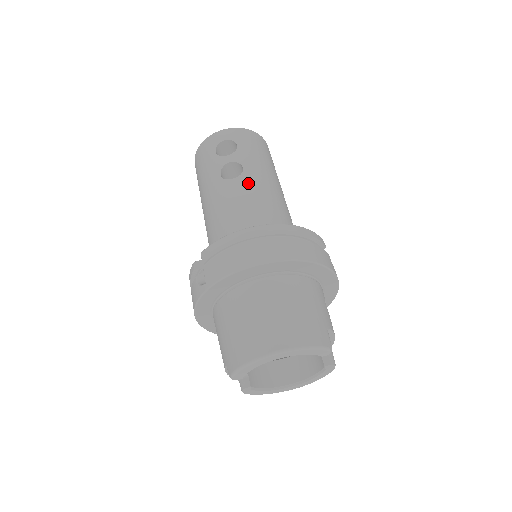
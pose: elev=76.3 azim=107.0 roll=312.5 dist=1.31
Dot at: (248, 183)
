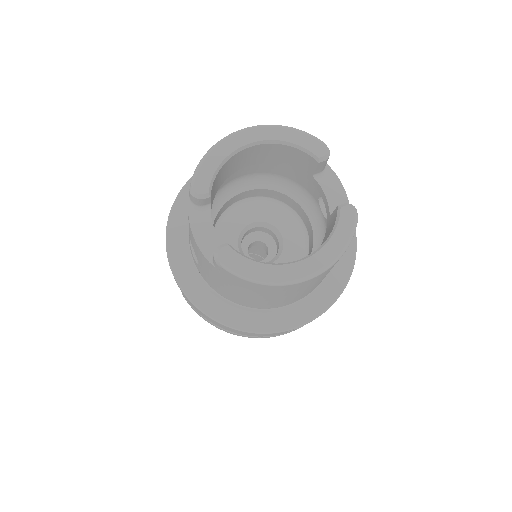
Dot at: occluded
